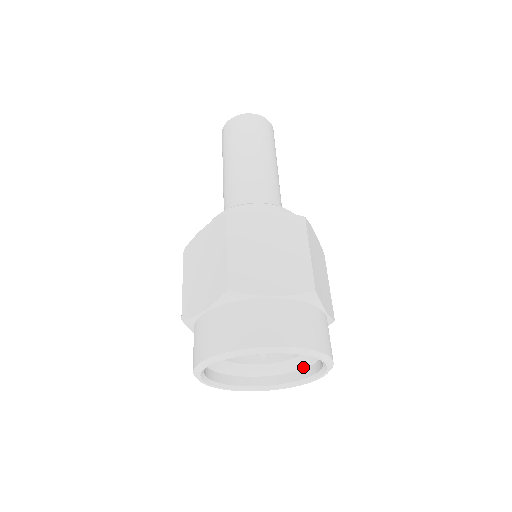
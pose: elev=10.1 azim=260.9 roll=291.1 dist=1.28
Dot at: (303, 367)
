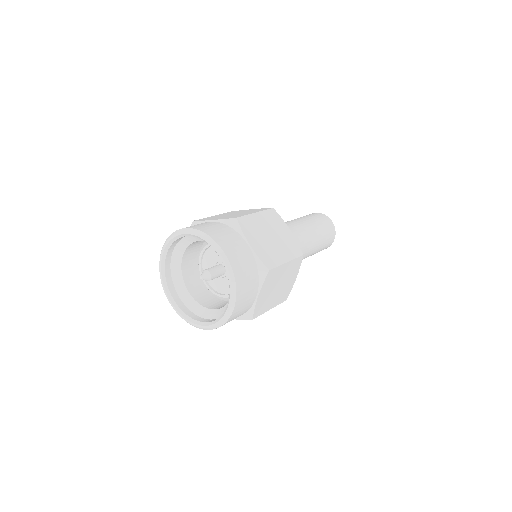
Dot at: occluded
